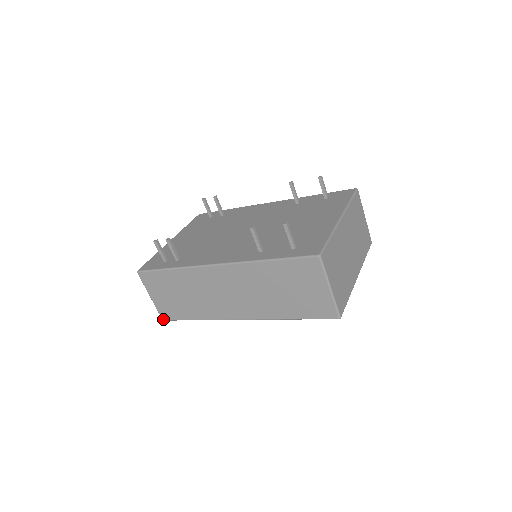
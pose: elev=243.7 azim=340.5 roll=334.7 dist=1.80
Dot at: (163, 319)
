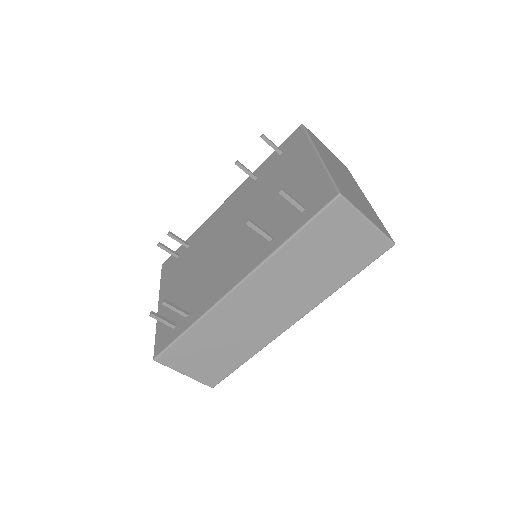
Dot at: (212, 387)
